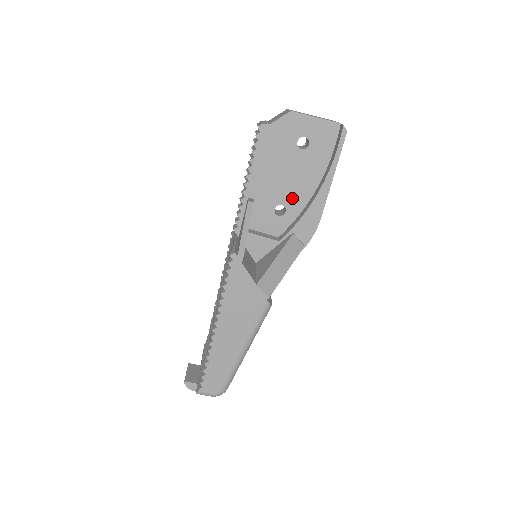
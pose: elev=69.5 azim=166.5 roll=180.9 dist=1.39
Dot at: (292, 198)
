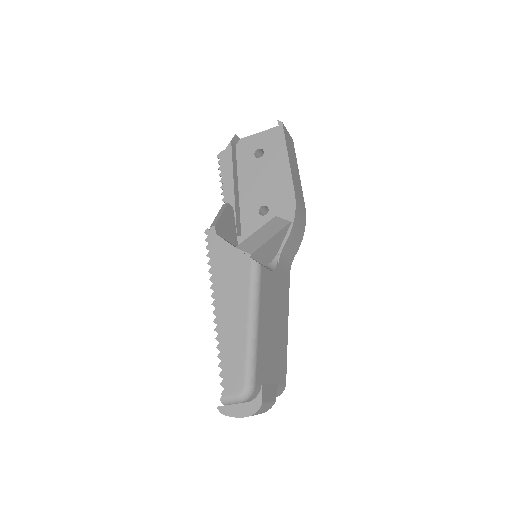
Dot at: (269, 196)
